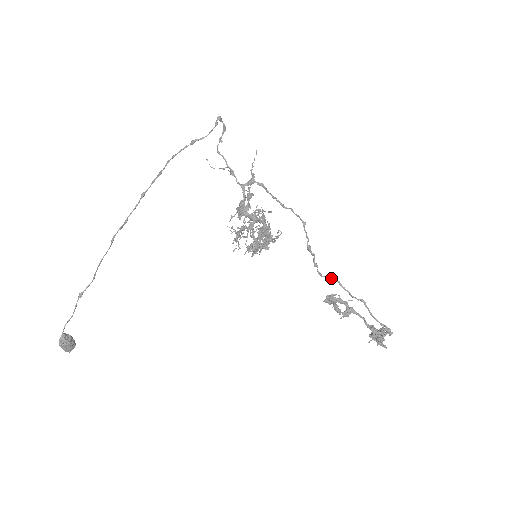
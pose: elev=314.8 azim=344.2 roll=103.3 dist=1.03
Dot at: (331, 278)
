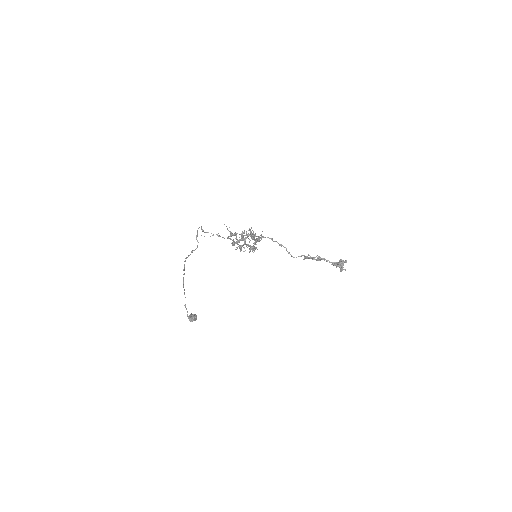
Dot at: occluded
